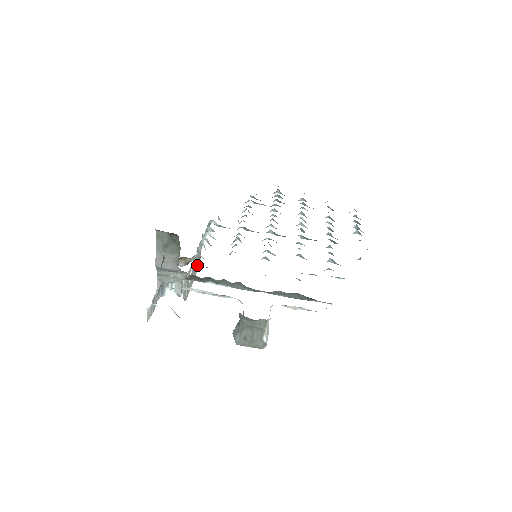
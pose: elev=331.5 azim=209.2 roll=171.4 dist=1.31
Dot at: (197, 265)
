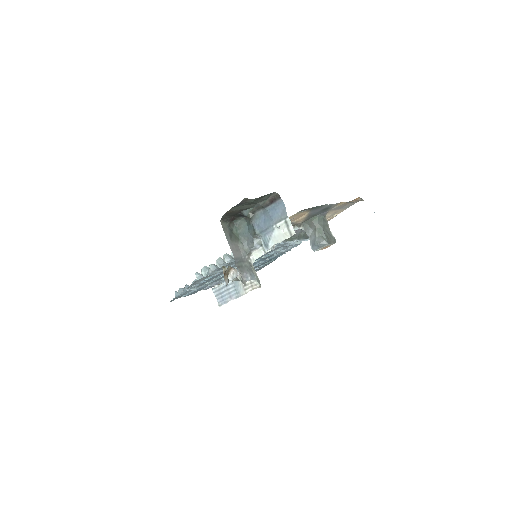
Dot at: (225, 295)
